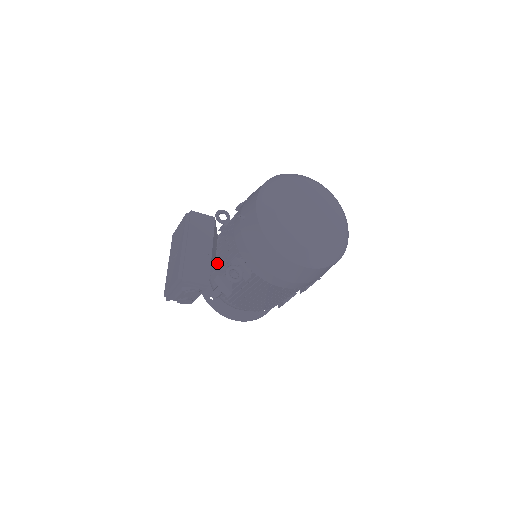
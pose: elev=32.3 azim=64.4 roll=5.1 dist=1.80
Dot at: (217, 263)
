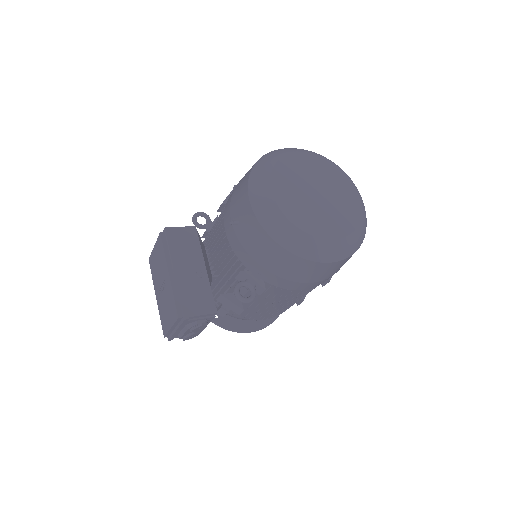
Dot at: (215, 280)
